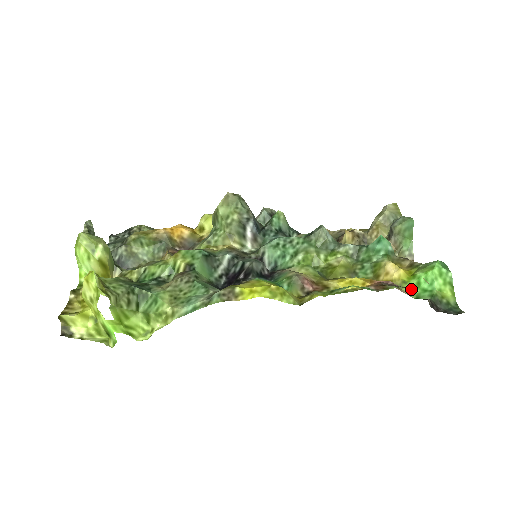
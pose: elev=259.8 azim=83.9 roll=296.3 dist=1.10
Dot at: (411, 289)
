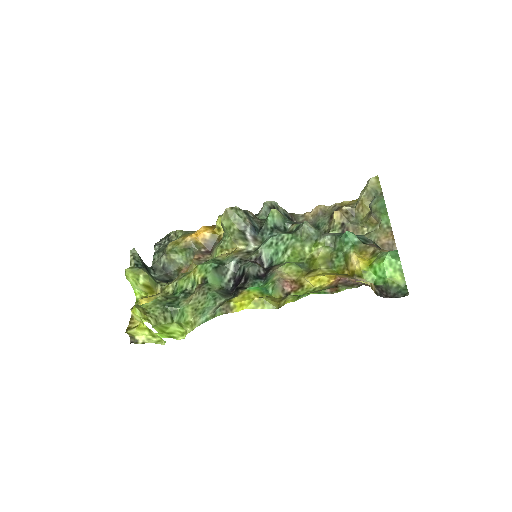
Dot at: (370, 277)
